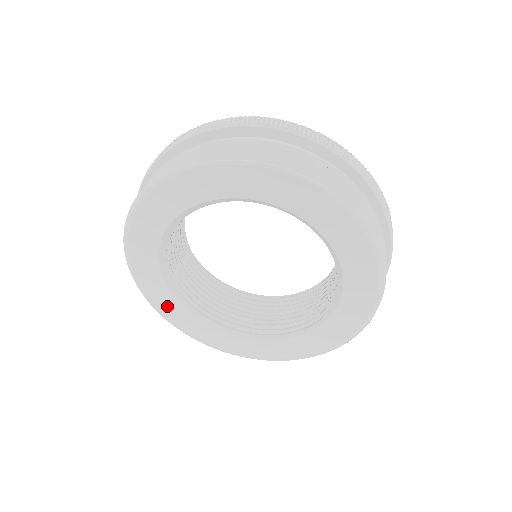
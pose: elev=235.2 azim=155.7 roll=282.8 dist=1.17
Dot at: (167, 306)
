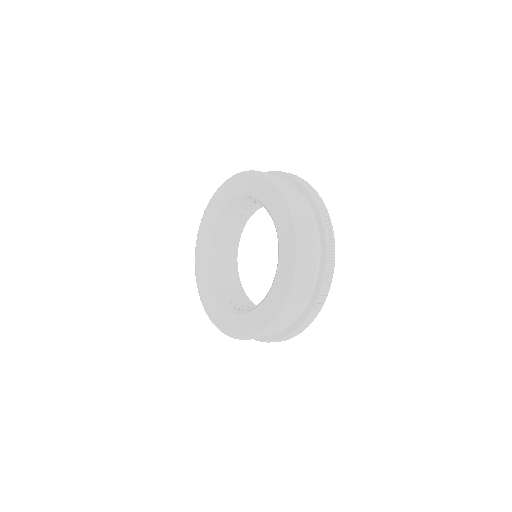
Dot at: (200, 252)
